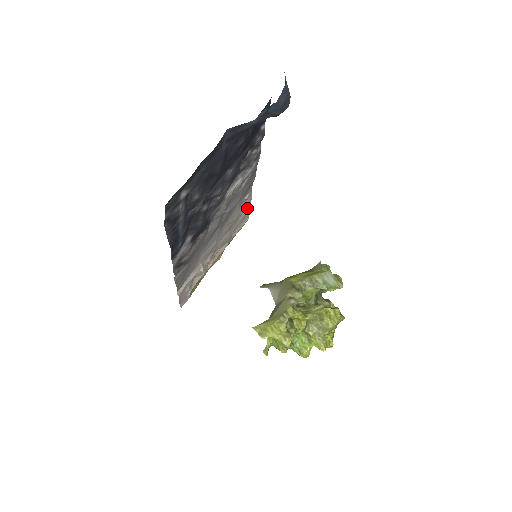
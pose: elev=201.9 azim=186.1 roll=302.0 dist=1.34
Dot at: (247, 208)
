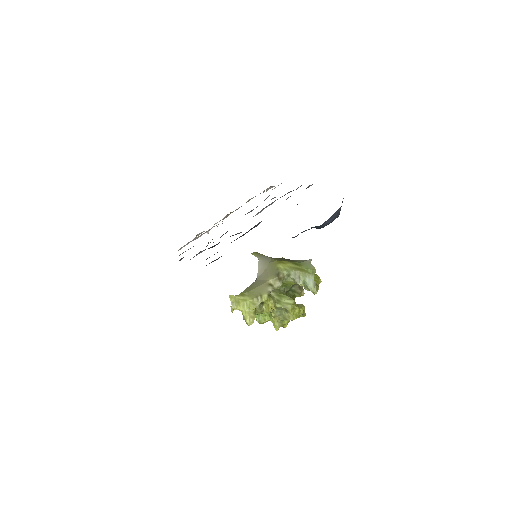
Dot at: occluded
